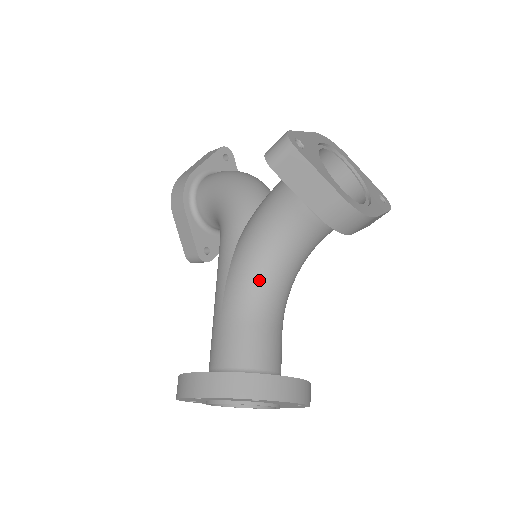
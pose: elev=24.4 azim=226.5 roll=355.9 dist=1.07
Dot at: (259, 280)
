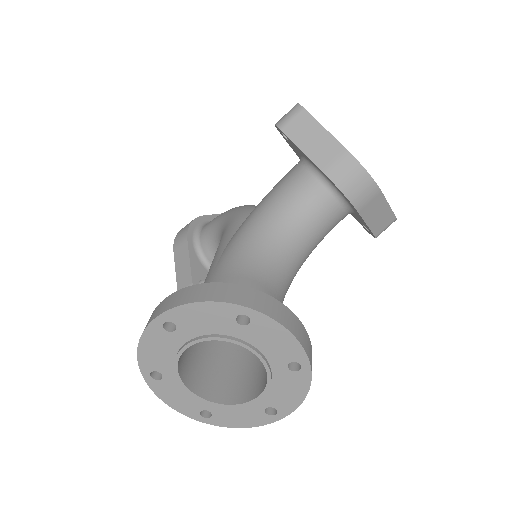
Dot at: (258, 245)
